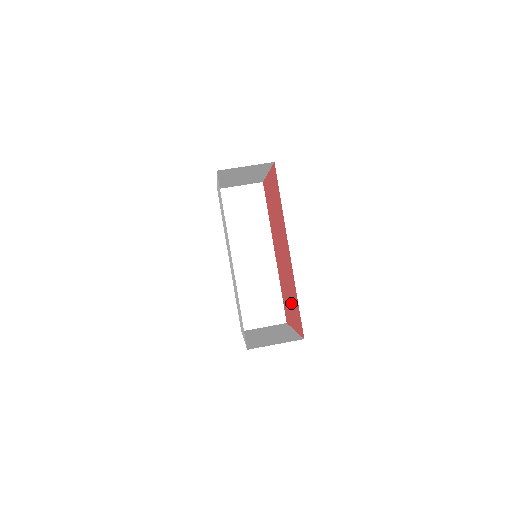
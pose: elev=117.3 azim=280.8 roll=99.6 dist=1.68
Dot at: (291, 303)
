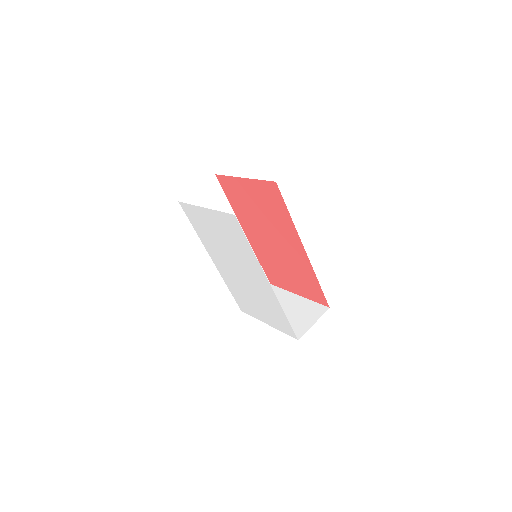
Dot at: (295, 279)
